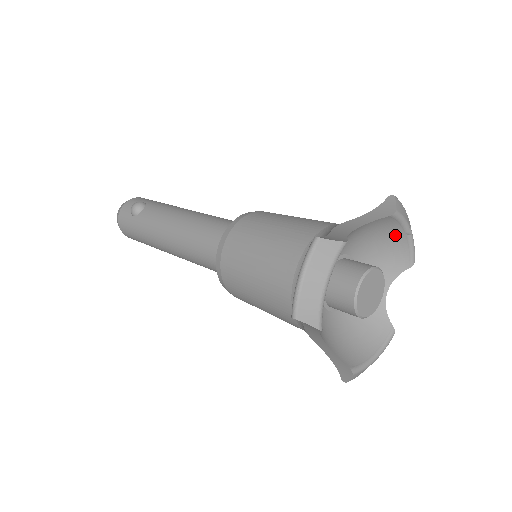
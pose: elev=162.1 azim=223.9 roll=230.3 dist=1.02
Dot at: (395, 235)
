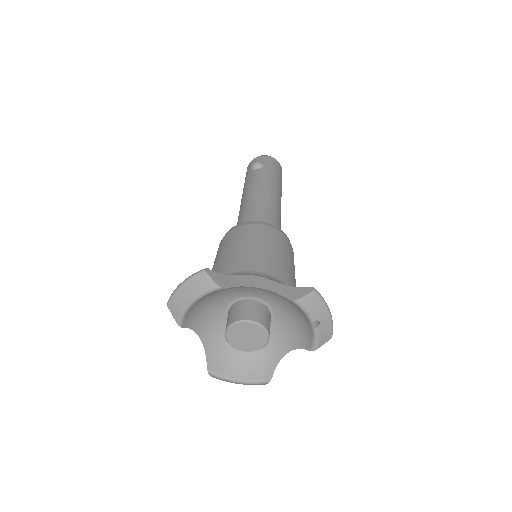
Dot at: (304, 318)
